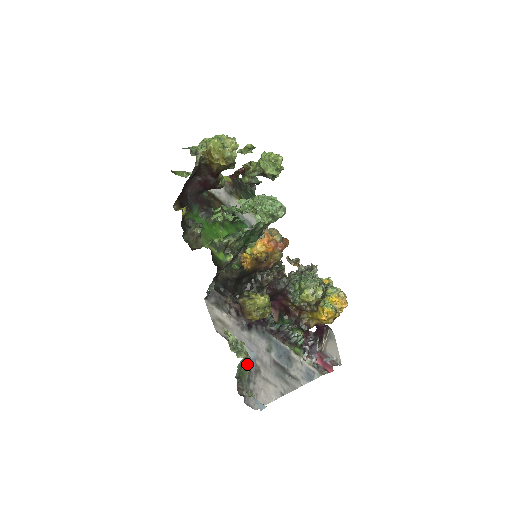
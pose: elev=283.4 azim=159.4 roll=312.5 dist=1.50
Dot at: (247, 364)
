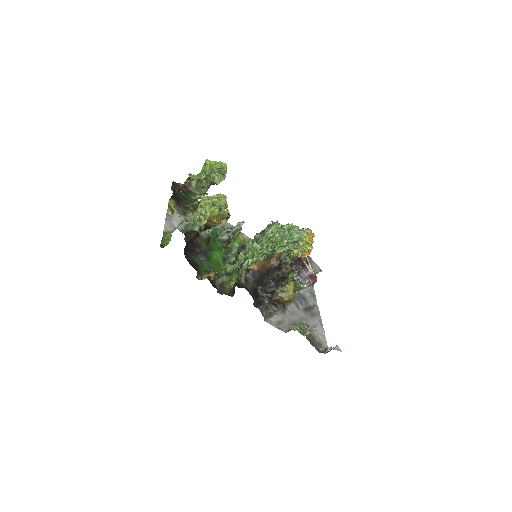
Dot at: occluded
